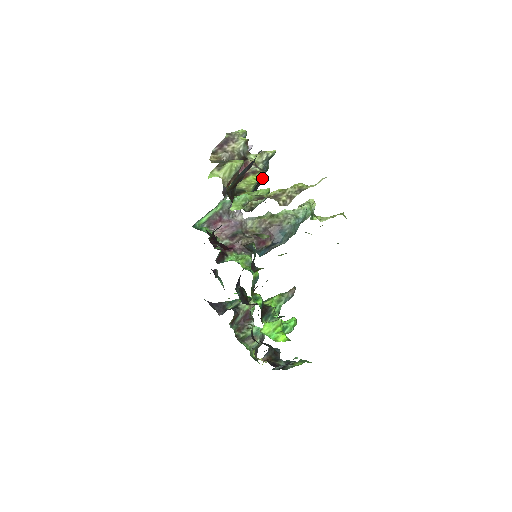
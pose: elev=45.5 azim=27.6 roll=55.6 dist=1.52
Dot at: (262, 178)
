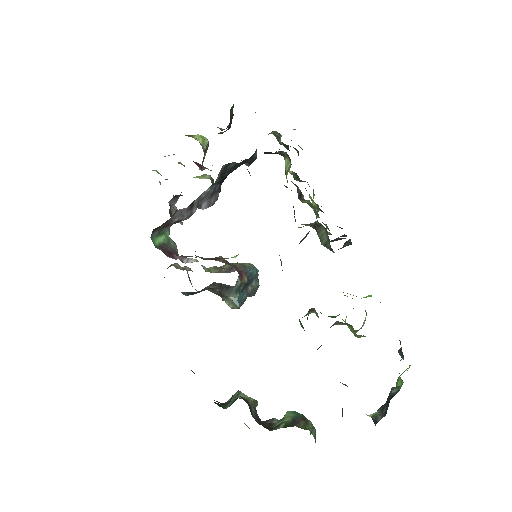
Dot at: occluded
